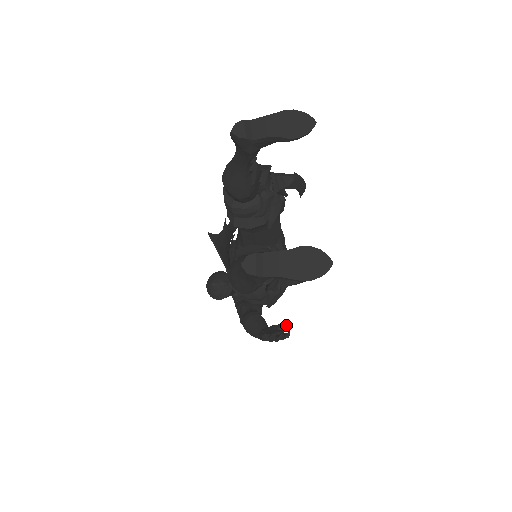
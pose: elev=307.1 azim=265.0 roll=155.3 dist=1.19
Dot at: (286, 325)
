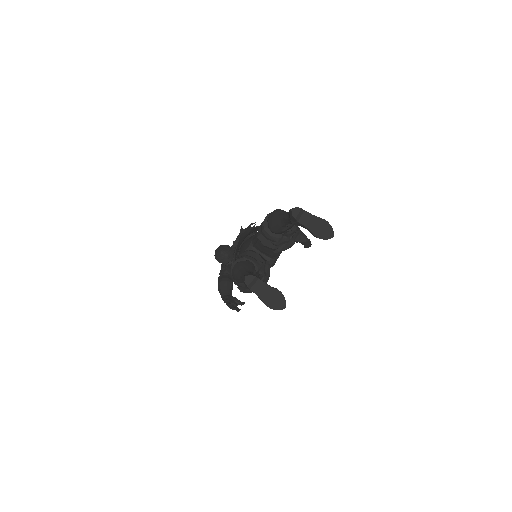
Dot at: (242, 303)
